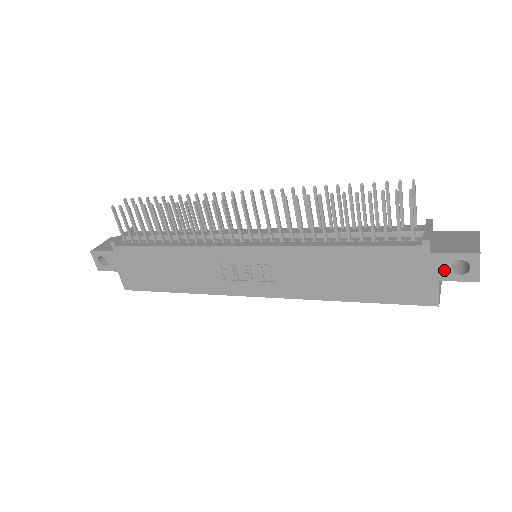
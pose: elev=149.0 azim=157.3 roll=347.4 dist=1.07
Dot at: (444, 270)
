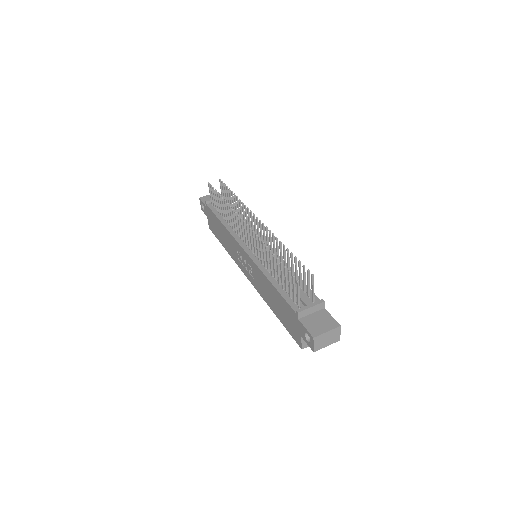
Dot at: (303, 333)
